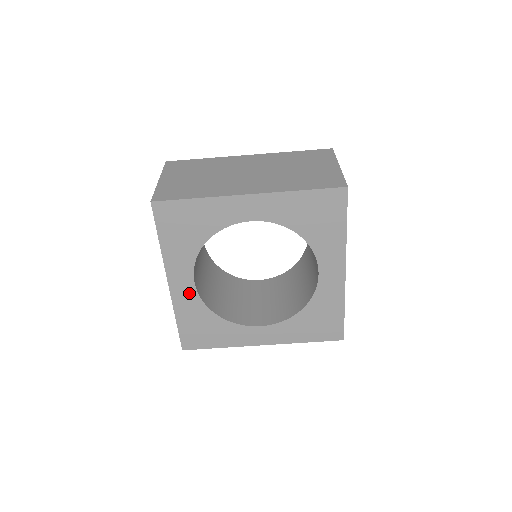
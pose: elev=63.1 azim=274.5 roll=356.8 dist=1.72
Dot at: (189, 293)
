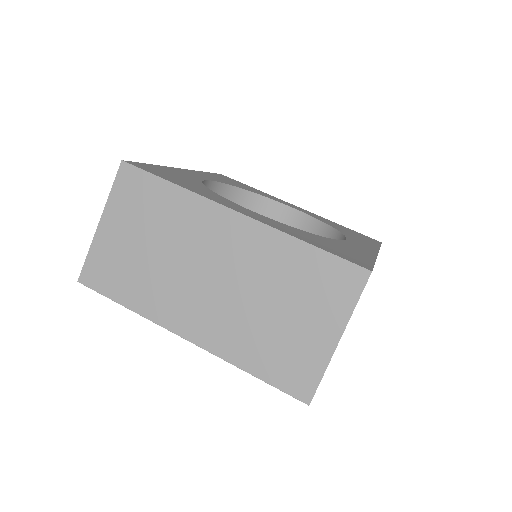
Dot at: (195, 176)
